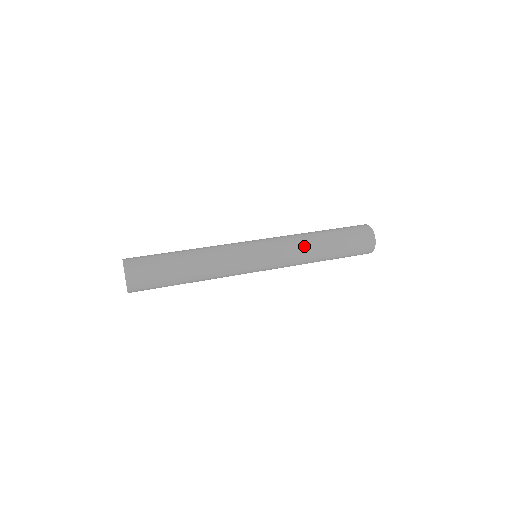
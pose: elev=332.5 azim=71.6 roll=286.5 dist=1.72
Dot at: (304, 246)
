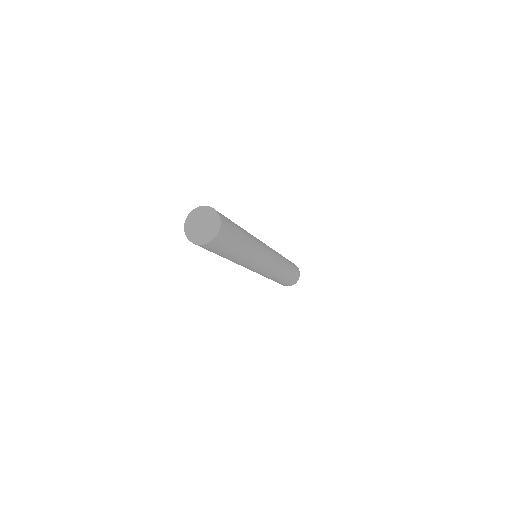
Dot at: (281, 256)
